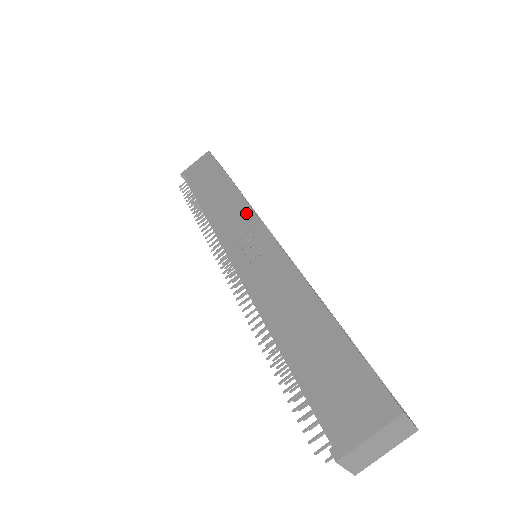
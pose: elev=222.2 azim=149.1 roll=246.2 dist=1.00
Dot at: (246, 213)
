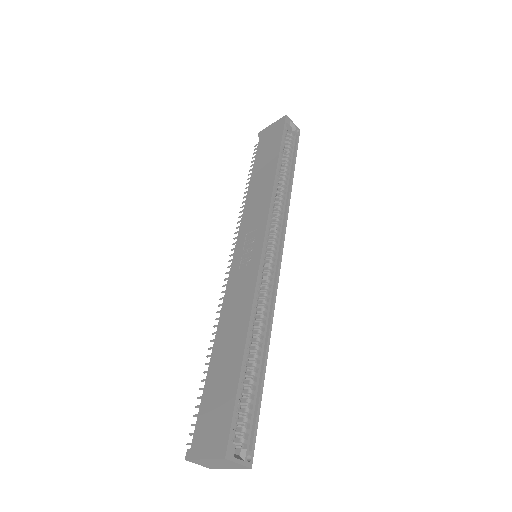
Dot at: (264, 211)
